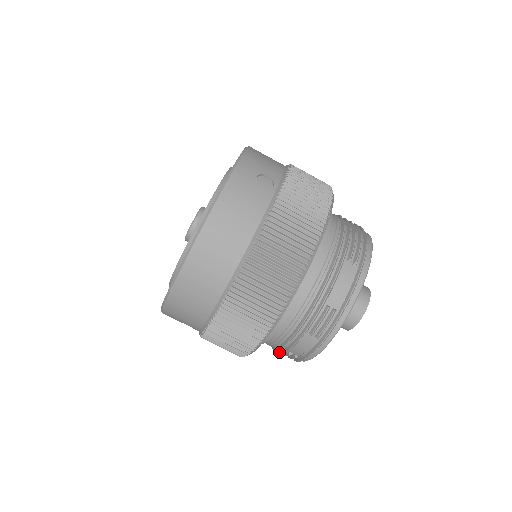
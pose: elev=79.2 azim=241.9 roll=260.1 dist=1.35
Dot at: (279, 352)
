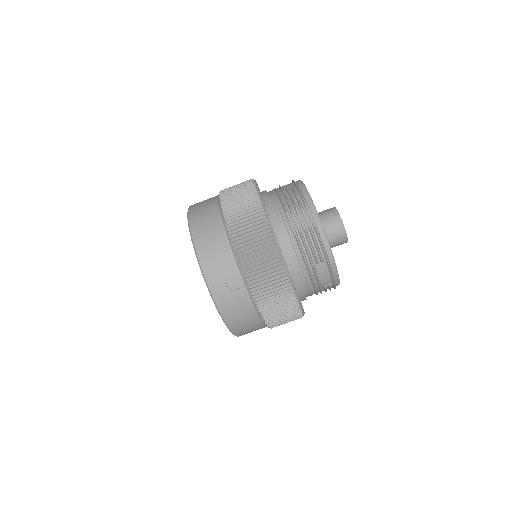
Dot at: occluded
